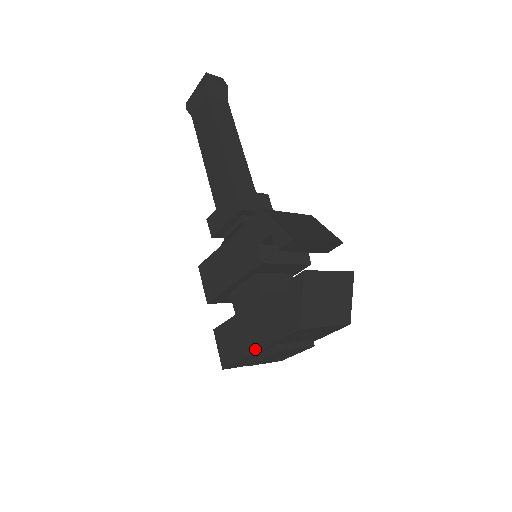
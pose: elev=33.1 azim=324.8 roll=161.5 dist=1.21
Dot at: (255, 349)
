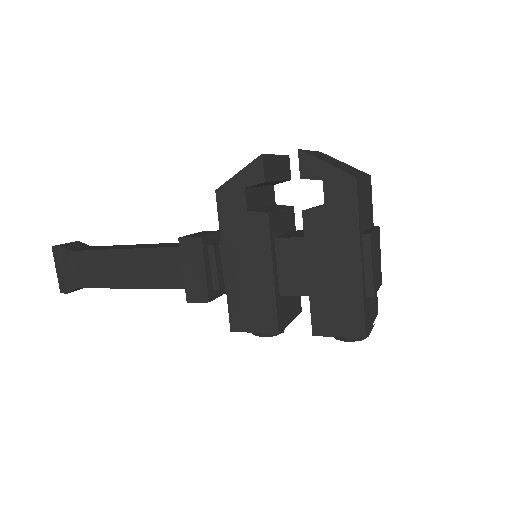
Dot at: (357, 262)
